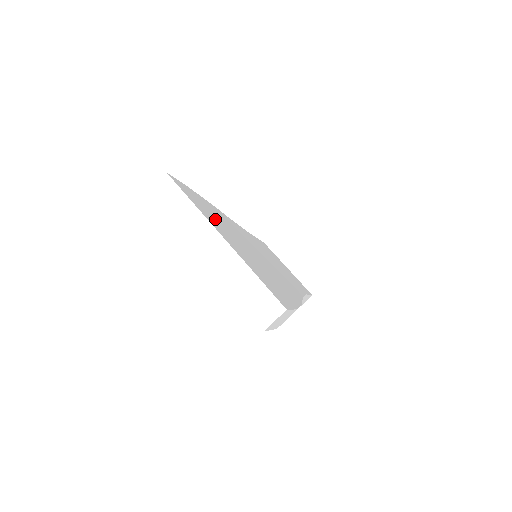
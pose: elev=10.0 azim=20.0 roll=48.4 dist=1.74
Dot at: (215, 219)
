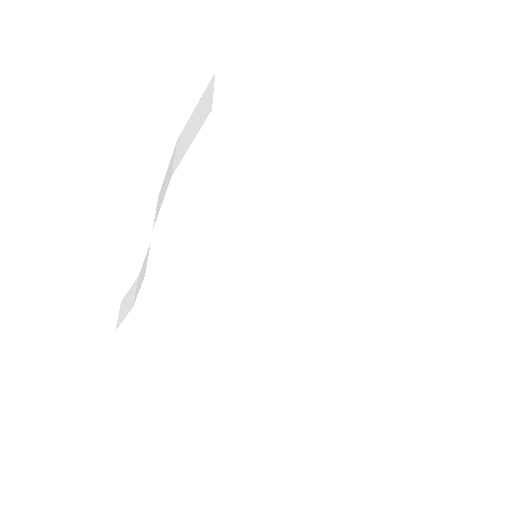
Dot at: occluded
